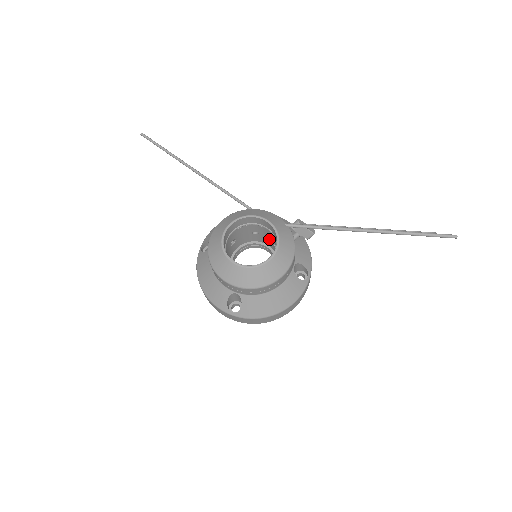
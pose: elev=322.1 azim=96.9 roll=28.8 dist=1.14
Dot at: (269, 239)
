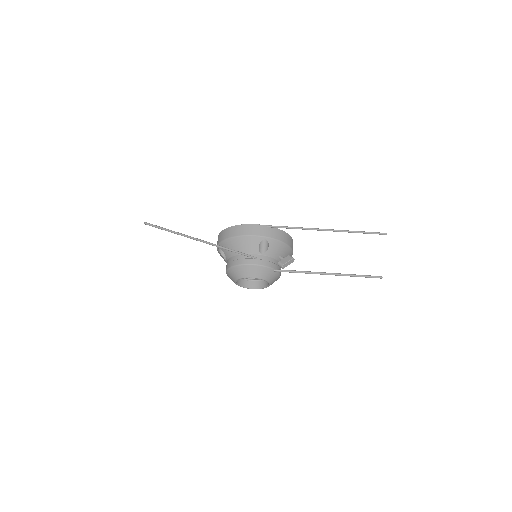
Dot at: occluded
